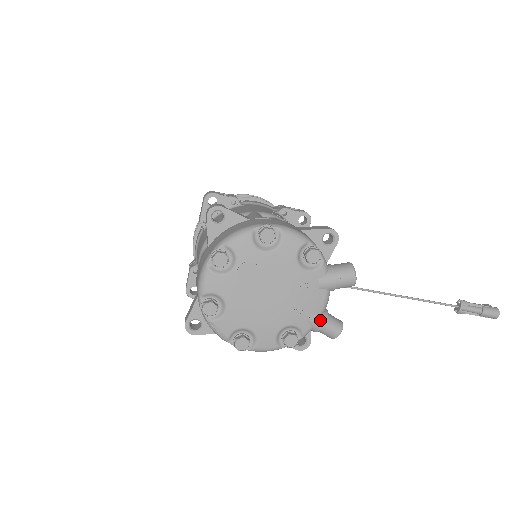
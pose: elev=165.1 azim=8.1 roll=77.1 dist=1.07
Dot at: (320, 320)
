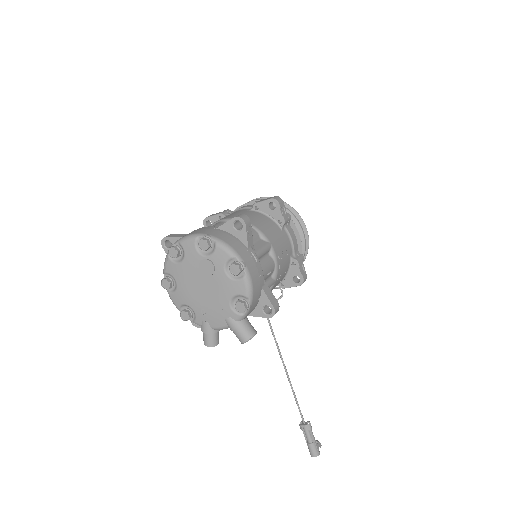
Dot at: (208, 329)
